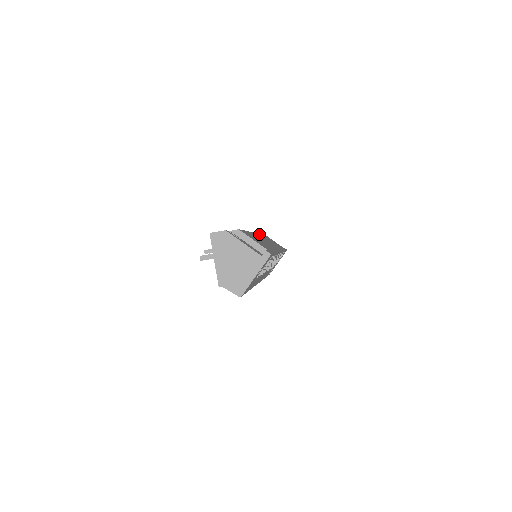
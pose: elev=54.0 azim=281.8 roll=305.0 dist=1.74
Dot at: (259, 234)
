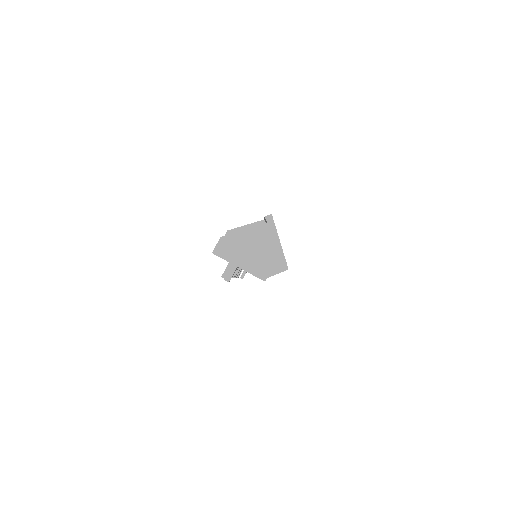
Dot at: occluded
